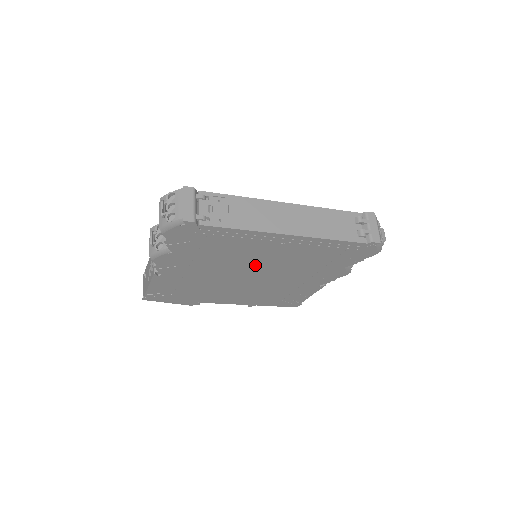
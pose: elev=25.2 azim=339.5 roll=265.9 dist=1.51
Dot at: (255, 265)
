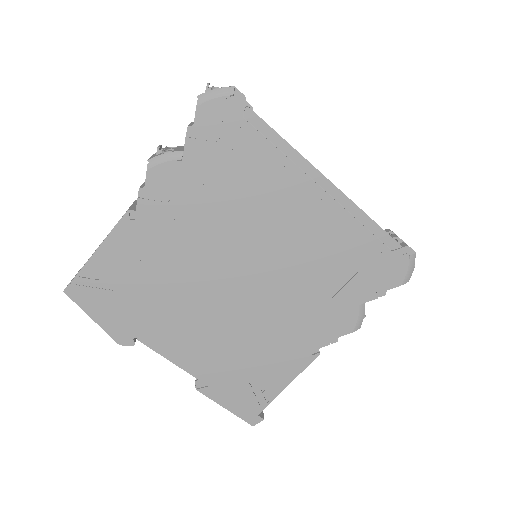
Dot at: (261, 247)
